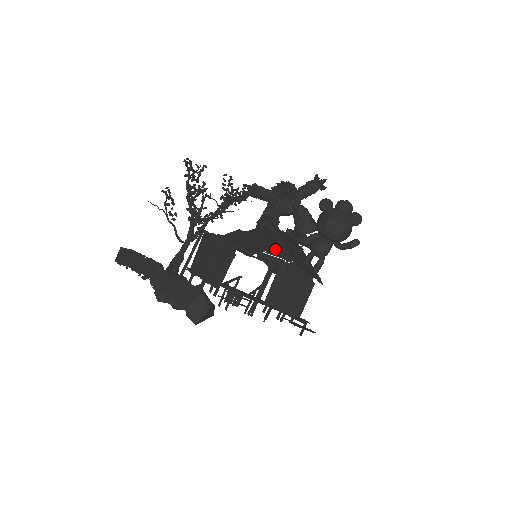
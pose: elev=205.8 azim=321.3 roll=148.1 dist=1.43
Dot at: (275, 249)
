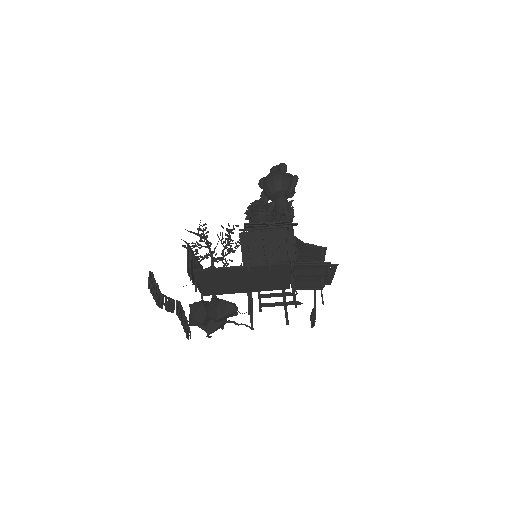
Dot at: occluded
